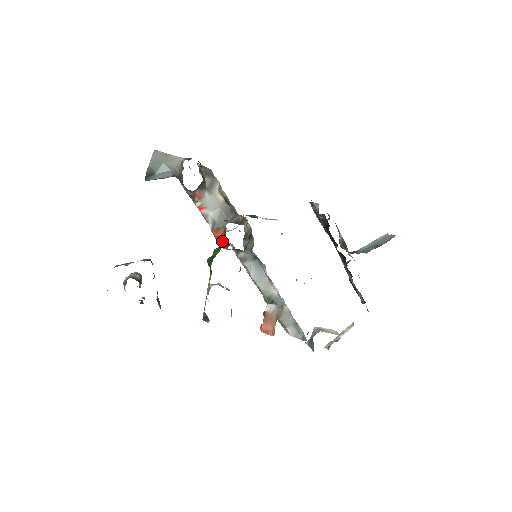
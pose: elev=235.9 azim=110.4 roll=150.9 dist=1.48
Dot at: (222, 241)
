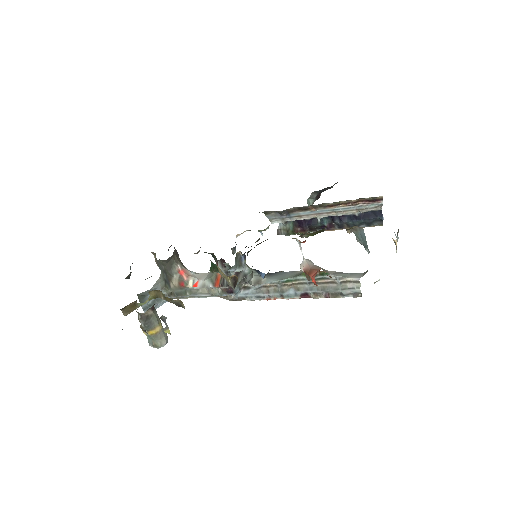
Dot at: occluded
